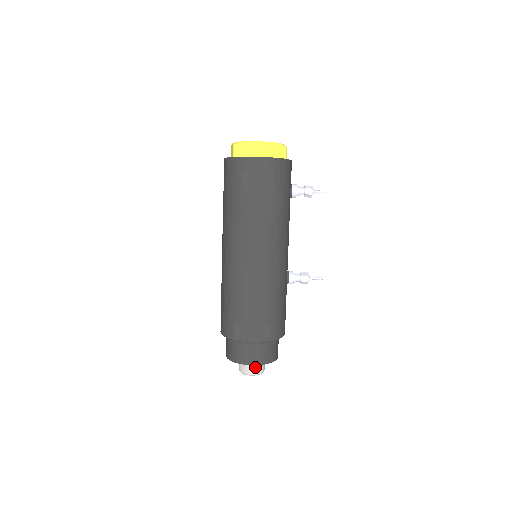
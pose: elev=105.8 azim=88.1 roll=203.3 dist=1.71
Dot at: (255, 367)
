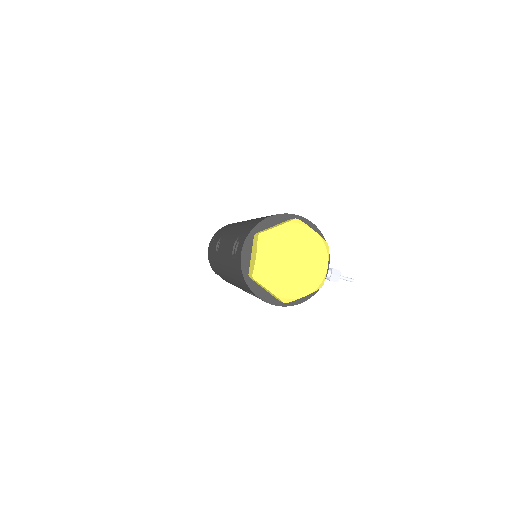
Dot at: occluded
